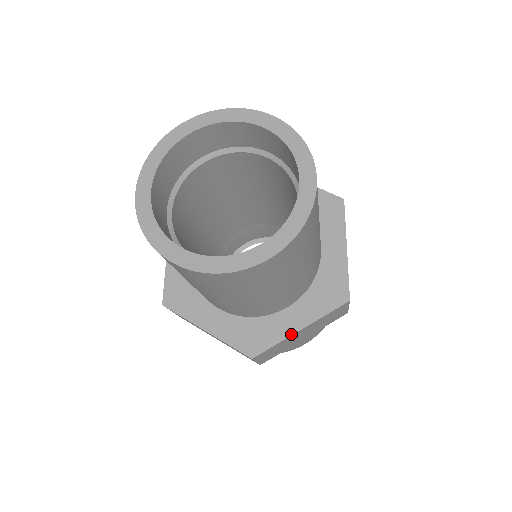
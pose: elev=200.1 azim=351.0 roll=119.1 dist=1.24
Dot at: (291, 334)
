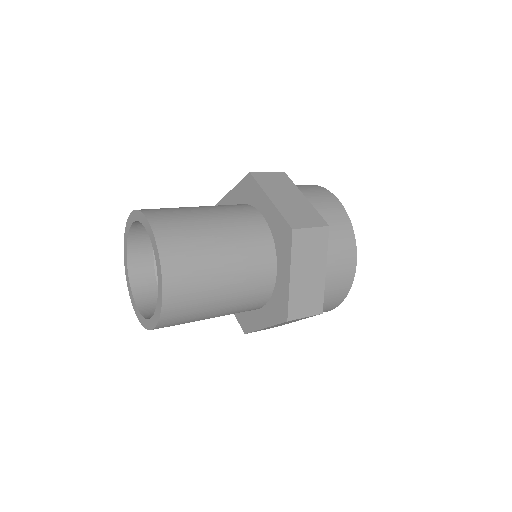
Dot at: (260, 329)
